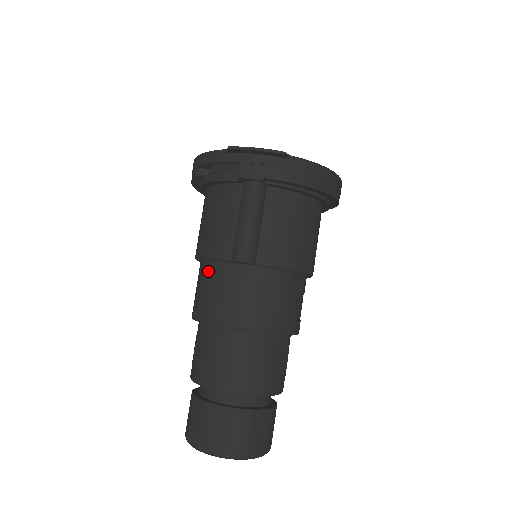
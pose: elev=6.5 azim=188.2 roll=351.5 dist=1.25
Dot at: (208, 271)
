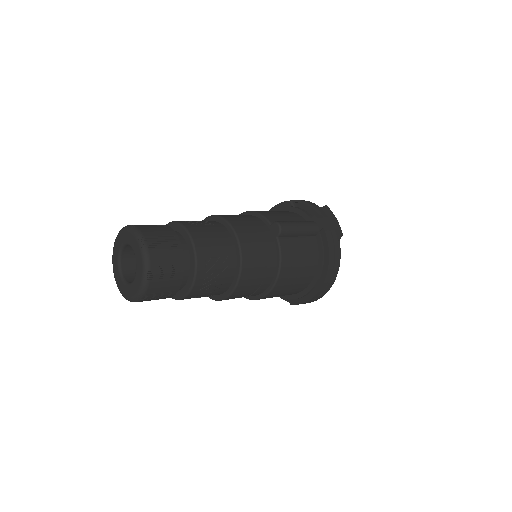
Dot at: (249, 216)
